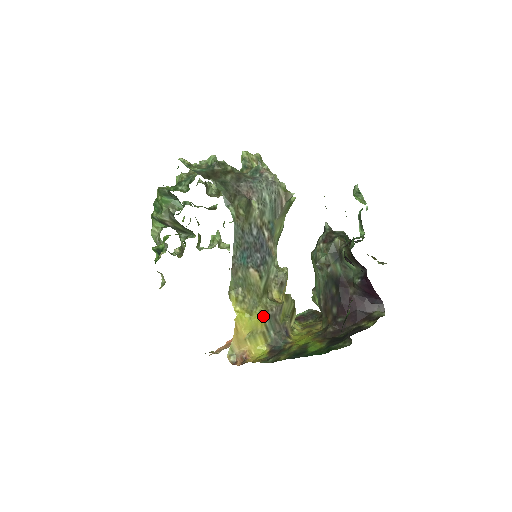
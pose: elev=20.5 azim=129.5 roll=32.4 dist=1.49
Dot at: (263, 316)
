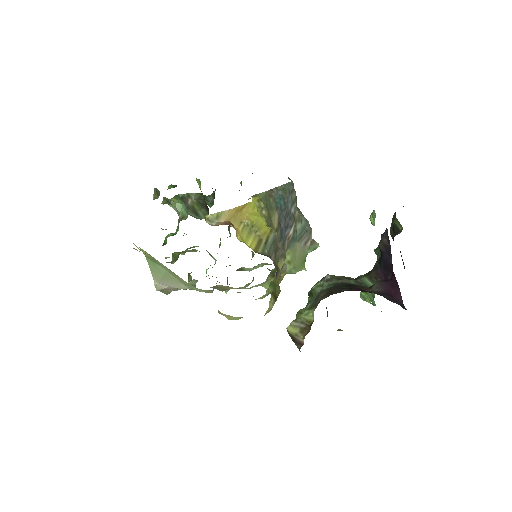
Dot at: (271, 231)
